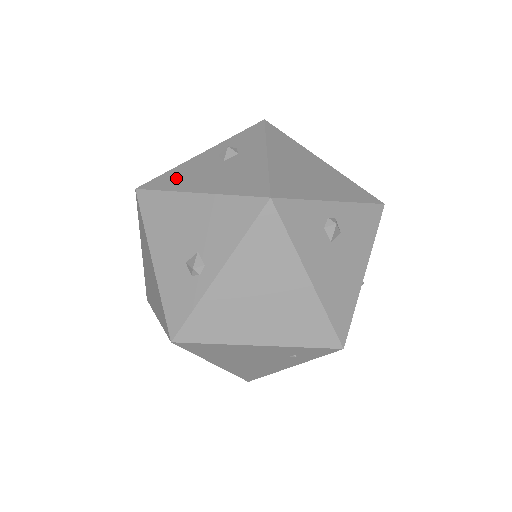
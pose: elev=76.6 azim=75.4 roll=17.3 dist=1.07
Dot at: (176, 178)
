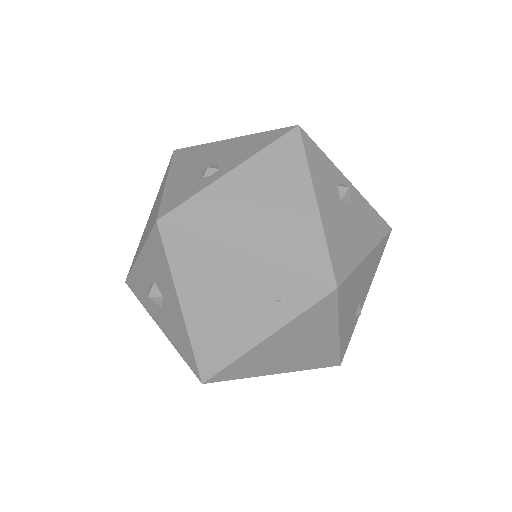
Dot at: occluded
